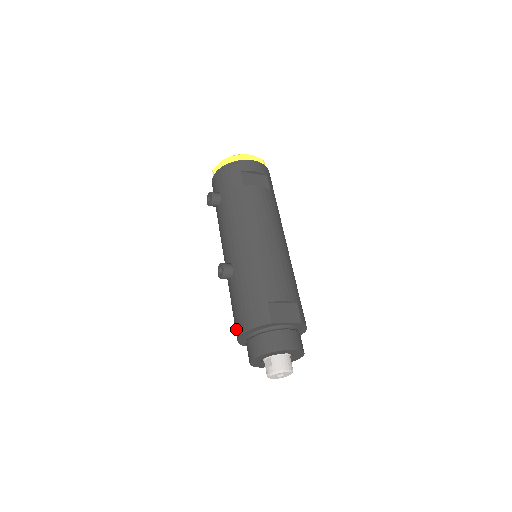
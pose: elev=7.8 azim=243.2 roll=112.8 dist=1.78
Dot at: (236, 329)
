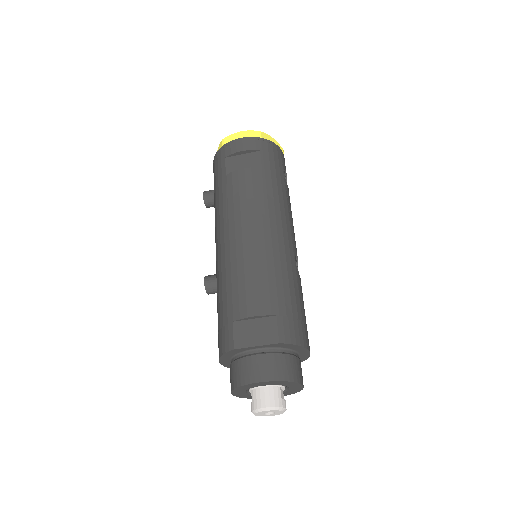
Dot at: occluded
